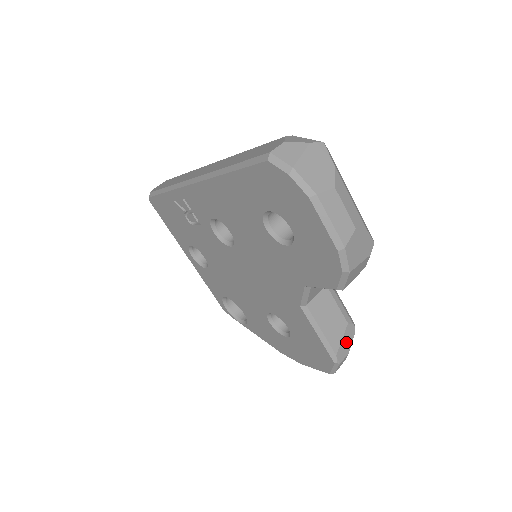
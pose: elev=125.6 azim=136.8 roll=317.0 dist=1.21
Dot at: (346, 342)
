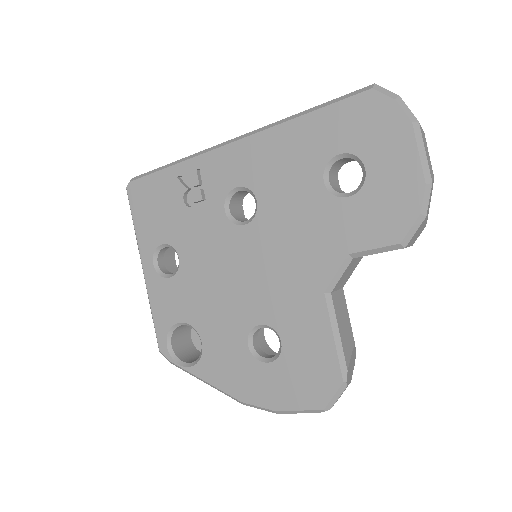
Dot at: (351, 364)
